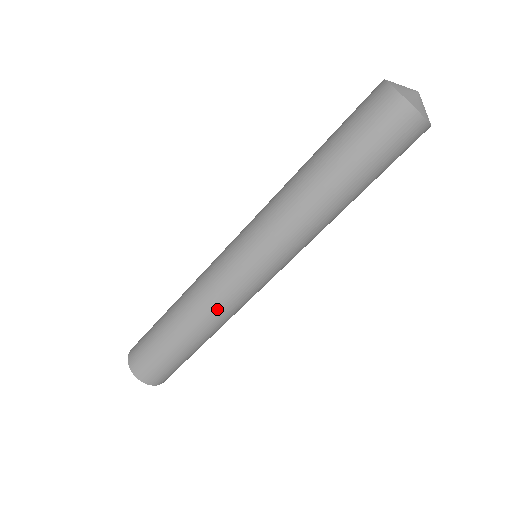
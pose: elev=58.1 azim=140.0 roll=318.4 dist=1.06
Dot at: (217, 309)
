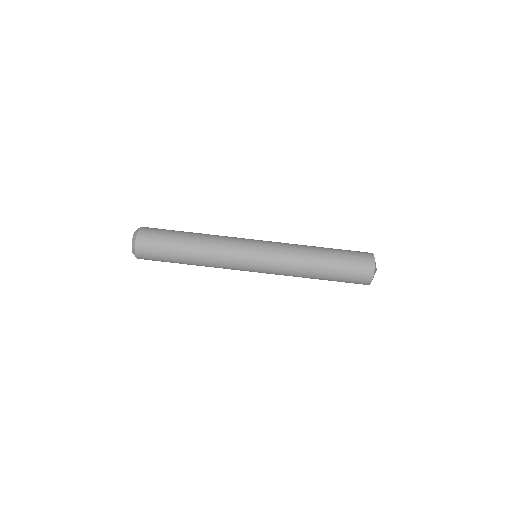
Dot at: (221, 240)
